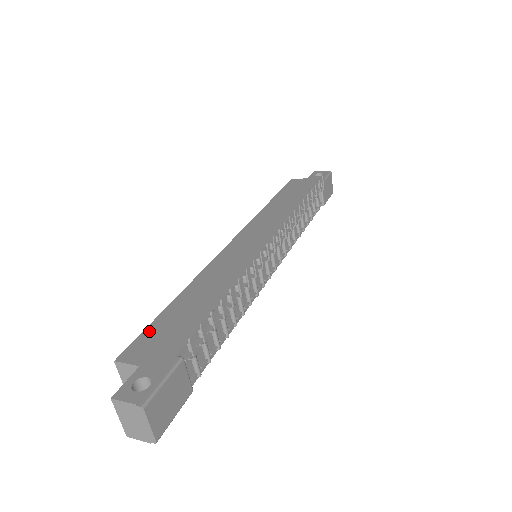
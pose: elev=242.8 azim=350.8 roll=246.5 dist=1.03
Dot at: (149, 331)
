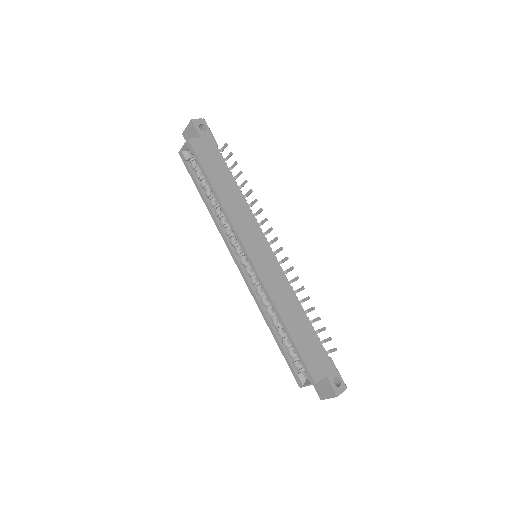
Dot at: (305, 358)
